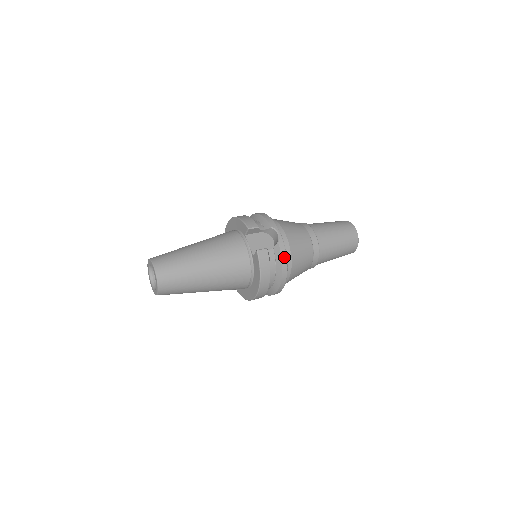
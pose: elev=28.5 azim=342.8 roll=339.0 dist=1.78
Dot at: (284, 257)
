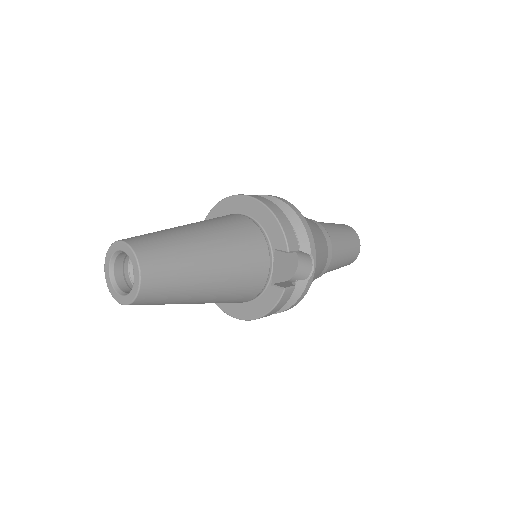
Dot at: (302, 297)
